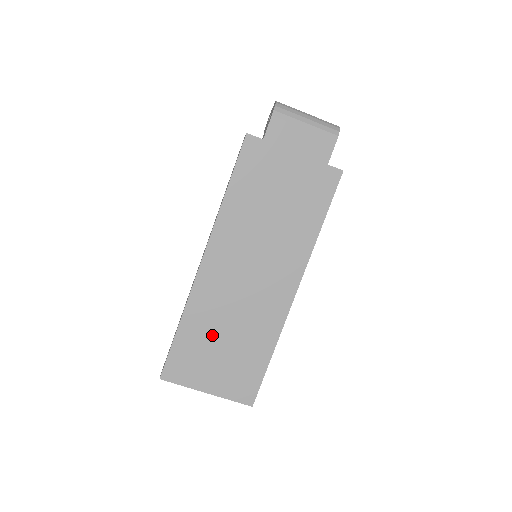
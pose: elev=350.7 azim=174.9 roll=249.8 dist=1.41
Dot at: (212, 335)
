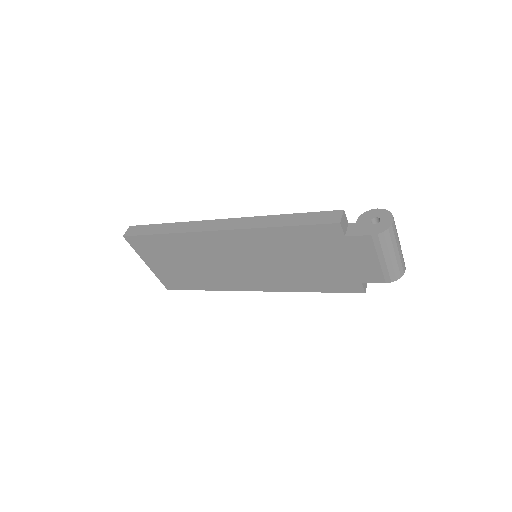
Dot at: (180, 255)
